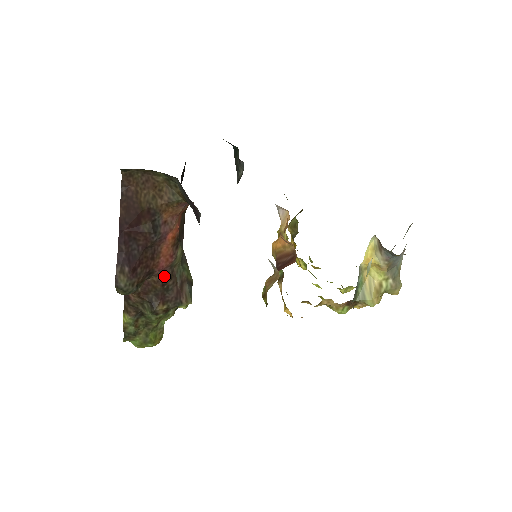
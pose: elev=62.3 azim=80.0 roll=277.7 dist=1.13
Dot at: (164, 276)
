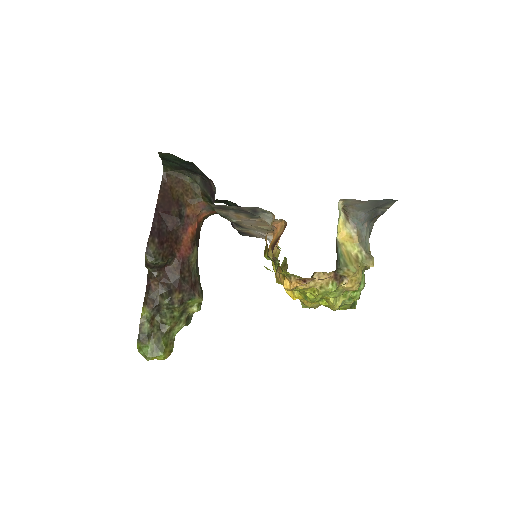
Dot at: (183, 264)
